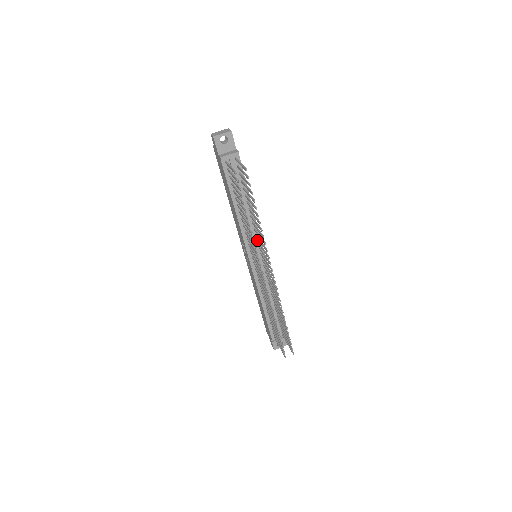
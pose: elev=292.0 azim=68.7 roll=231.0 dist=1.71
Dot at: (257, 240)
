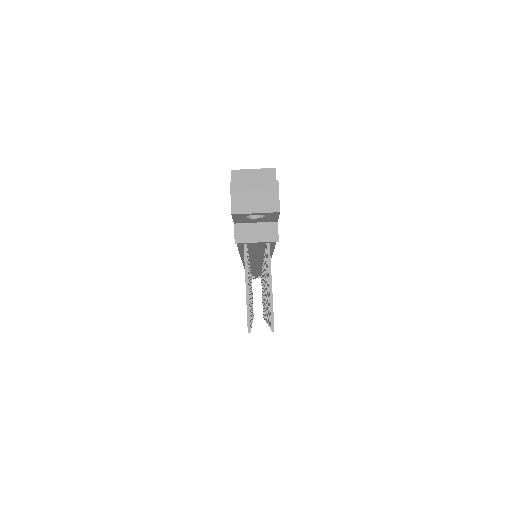
Dot at: occluded
